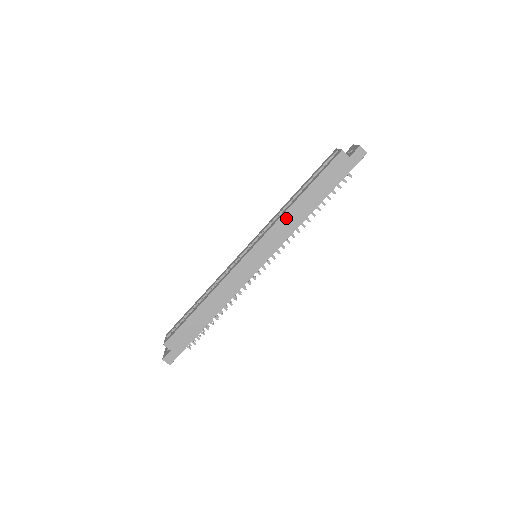
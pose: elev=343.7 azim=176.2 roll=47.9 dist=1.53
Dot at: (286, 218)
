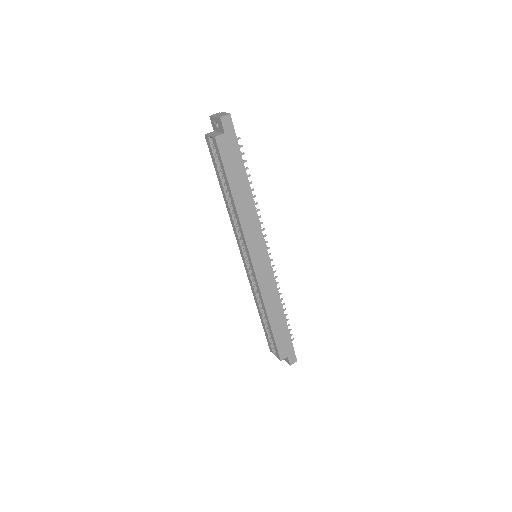
Dot at: (244, 219)
